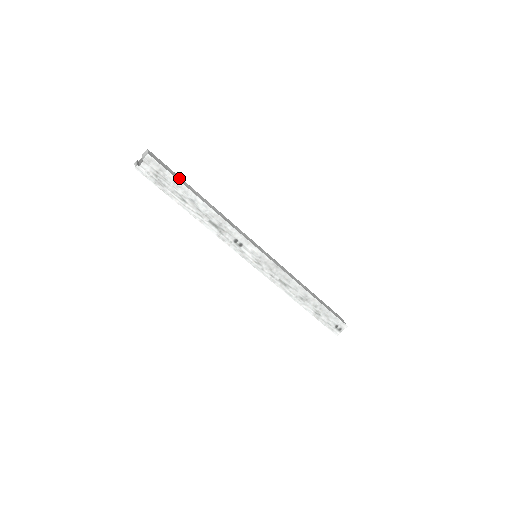
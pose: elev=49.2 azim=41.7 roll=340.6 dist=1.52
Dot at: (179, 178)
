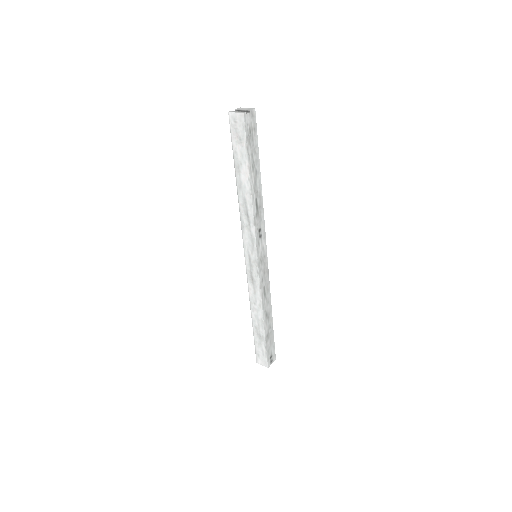
Dot at: occluded
